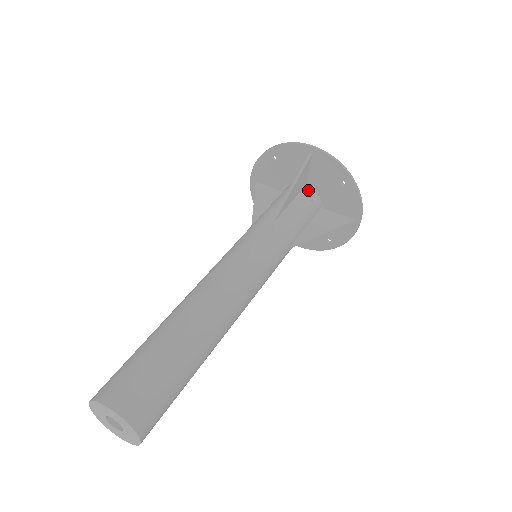
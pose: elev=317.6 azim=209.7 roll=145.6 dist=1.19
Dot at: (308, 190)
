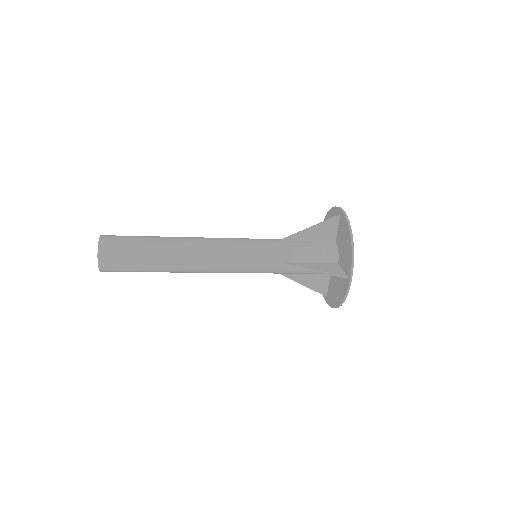
Dot at: (331, 244)
